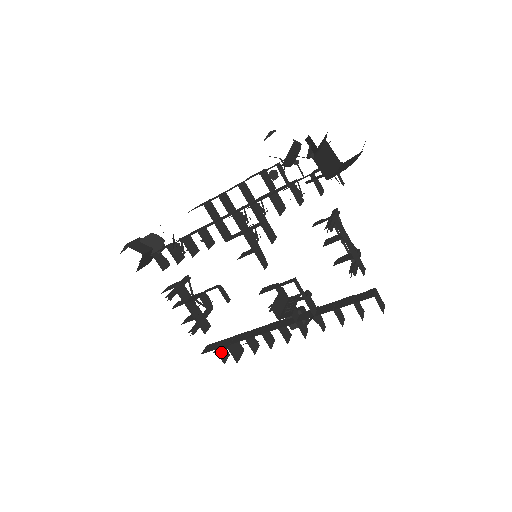
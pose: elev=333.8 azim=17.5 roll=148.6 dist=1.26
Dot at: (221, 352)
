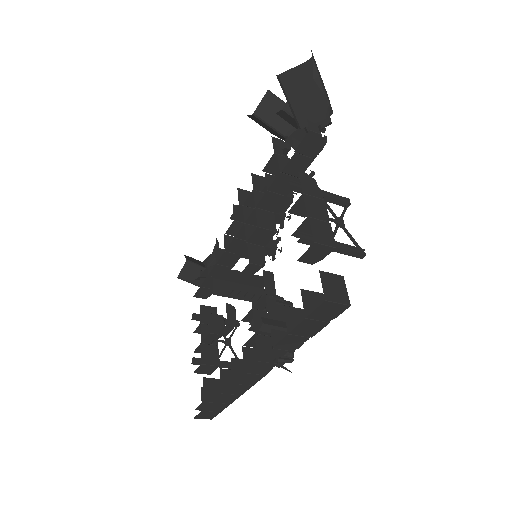
Dot at: occluded
